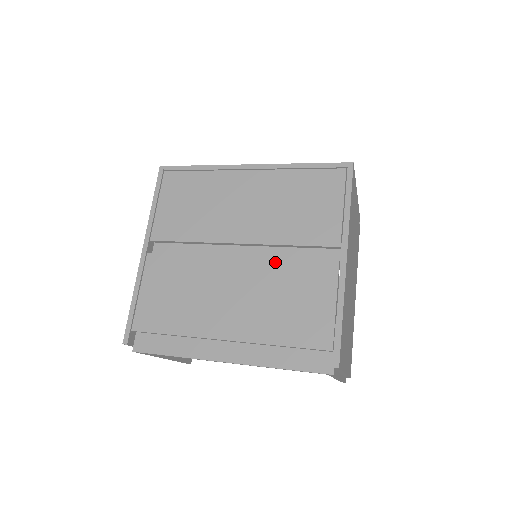
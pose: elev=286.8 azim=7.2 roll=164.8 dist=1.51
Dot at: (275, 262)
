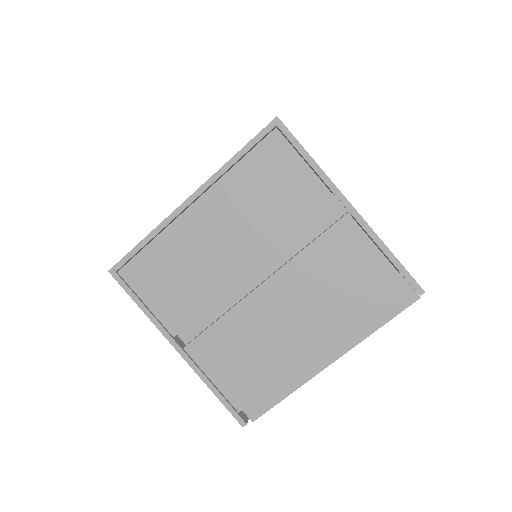
Dot at: (297, 260)
